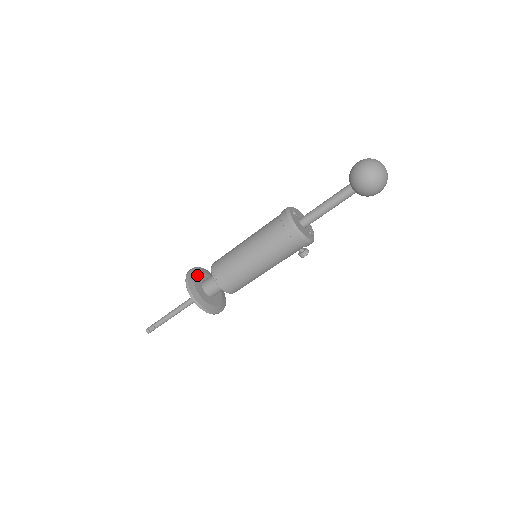
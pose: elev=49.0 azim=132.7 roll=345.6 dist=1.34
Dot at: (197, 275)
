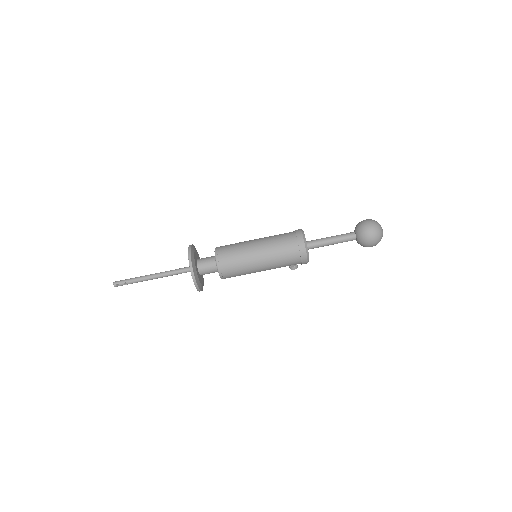
Dot at: (195, 253)
